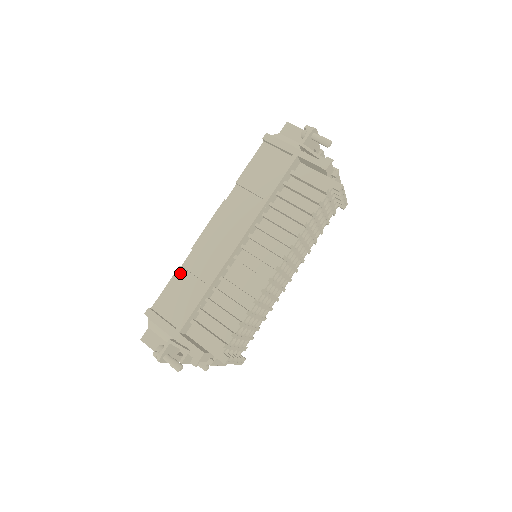
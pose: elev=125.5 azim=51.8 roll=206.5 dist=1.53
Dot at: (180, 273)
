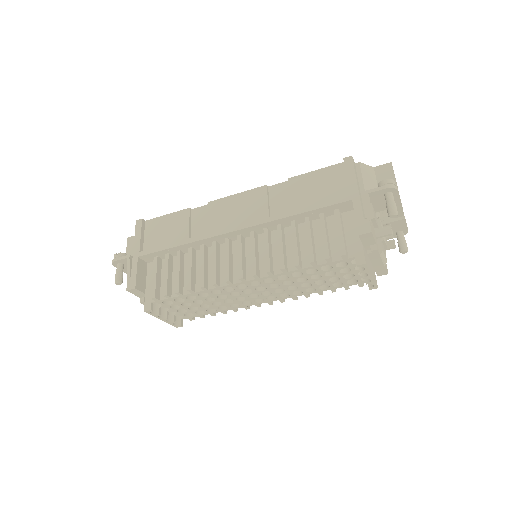
Dot at: (184, 214)
